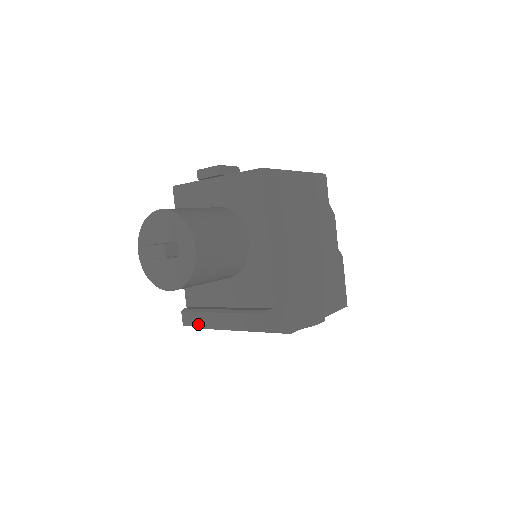
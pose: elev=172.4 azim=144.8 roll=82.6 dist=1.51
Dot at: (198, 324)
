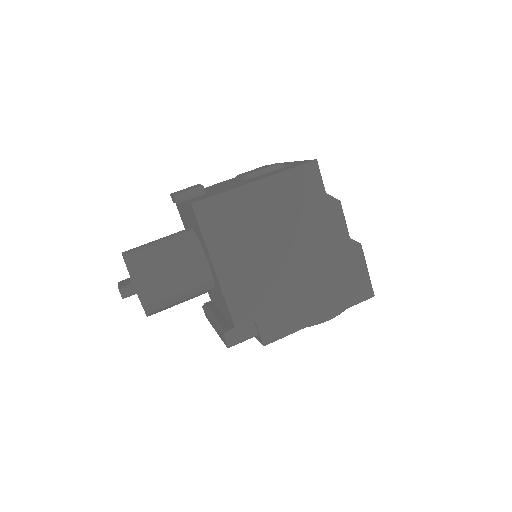
Dot at: (209, 321)
